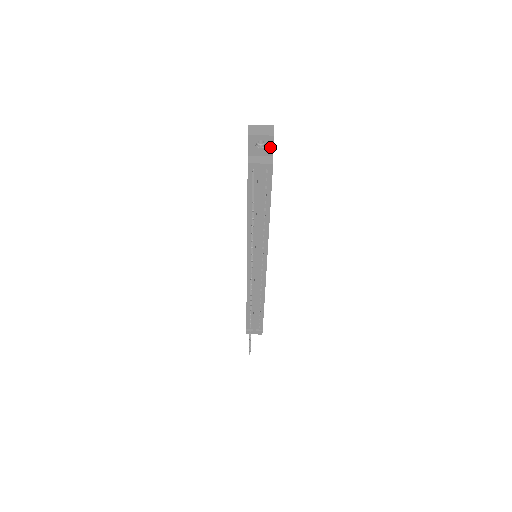
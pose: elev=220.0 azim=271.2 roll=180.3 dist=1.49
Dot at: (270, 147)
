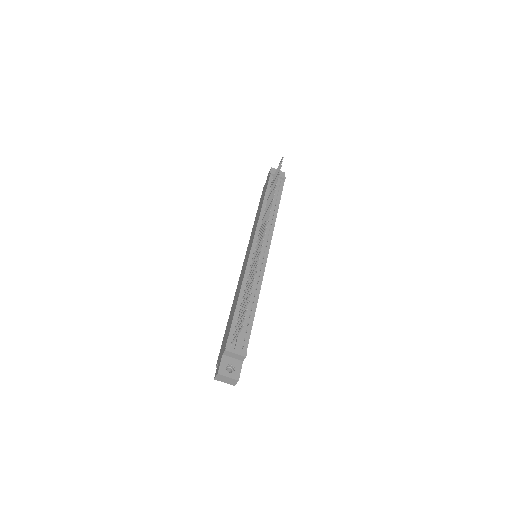
Dot at: occluded
